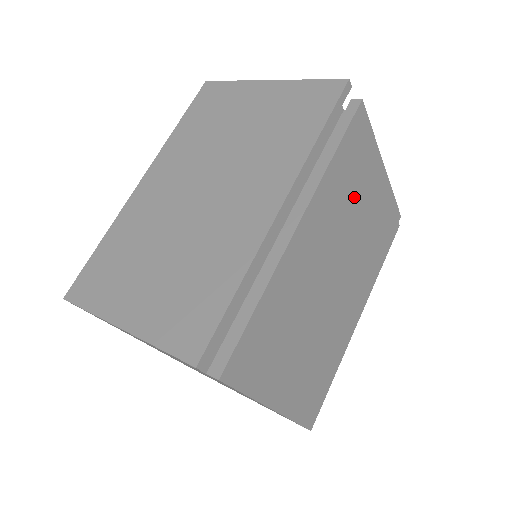
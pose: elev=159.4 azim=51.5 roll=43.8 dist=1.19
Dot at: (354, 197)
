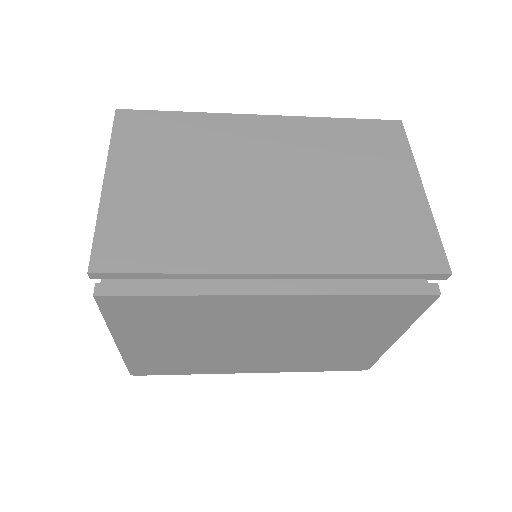
Dot at: (345, 327)
